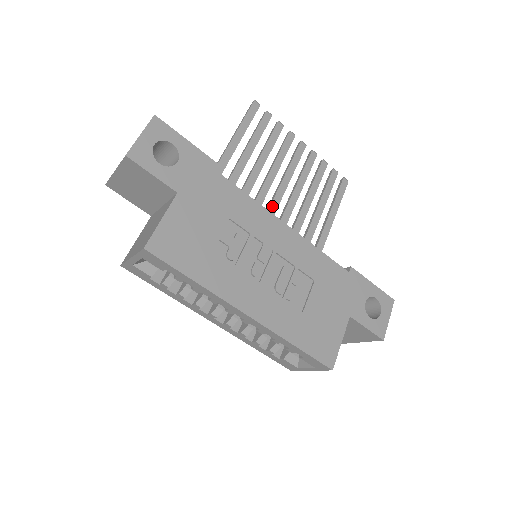
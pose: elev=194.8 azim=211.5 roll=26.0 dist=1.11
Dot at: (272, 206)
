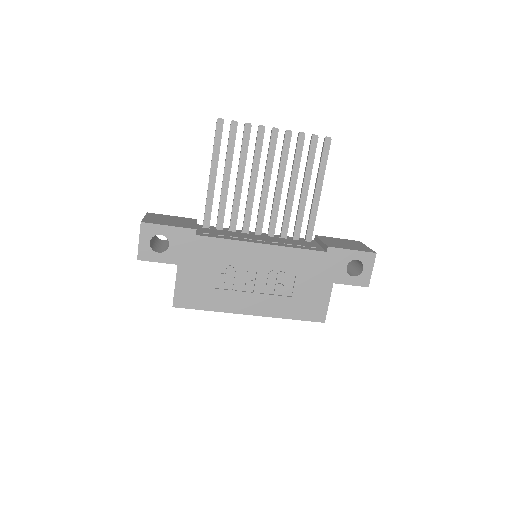
Dot at: (261, 205)
